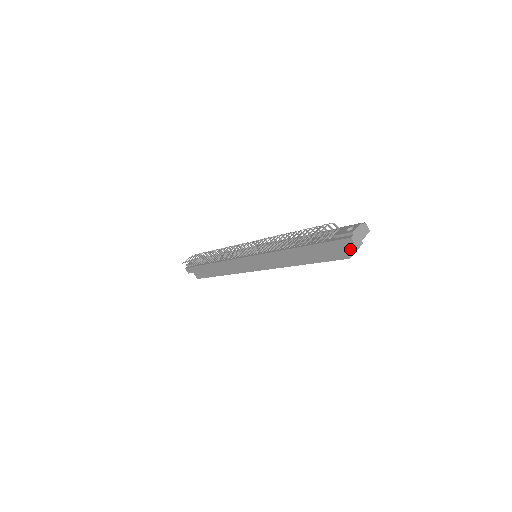
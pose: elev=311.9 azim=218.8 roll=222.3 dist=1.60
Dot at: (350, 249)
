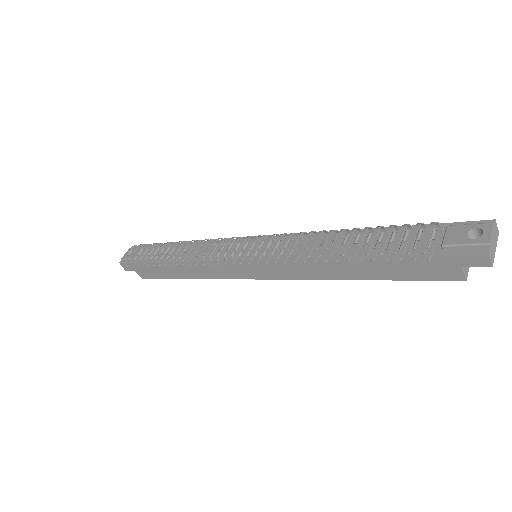
Dot at: occluded
